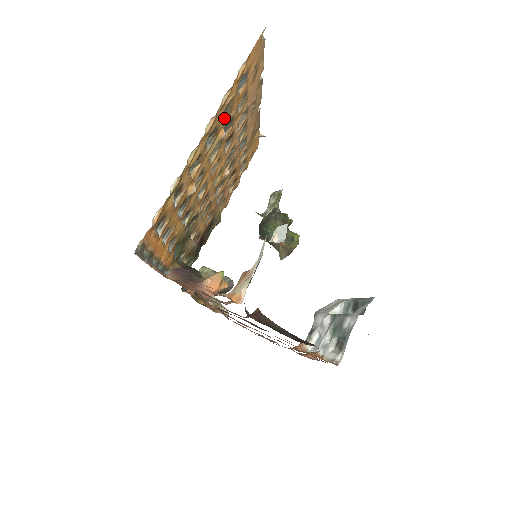
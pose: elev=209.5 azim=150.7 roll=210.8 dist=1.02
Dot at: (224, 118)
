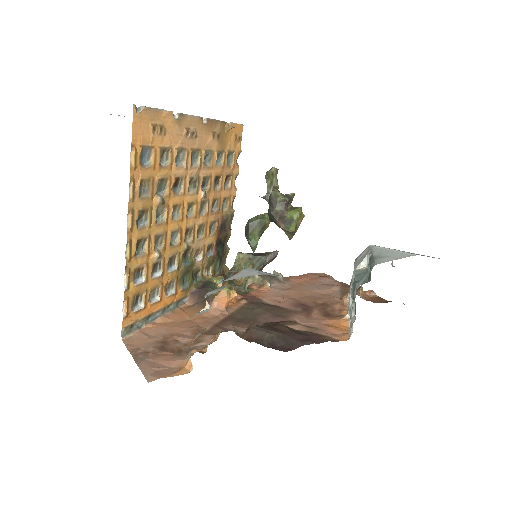
Dot at: (147, 193)
